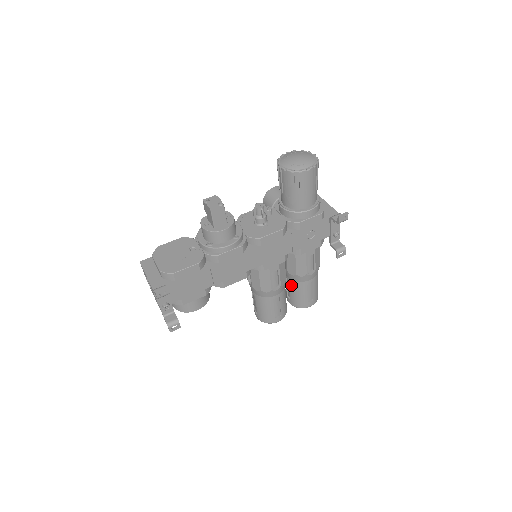
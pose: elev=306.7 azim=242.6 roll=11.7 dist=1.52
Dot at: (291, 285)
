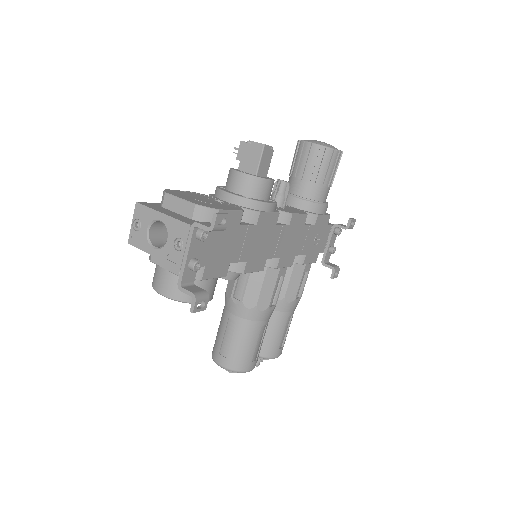
Dot at: occluded
